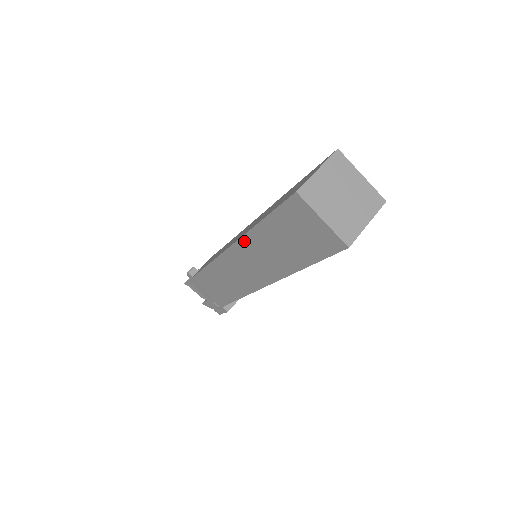
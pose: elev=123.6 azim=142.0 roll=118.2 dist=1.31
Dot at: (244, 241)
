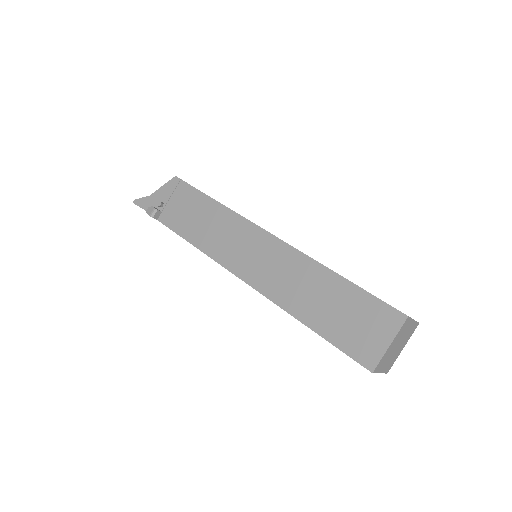
Dot at: (273, 302)
